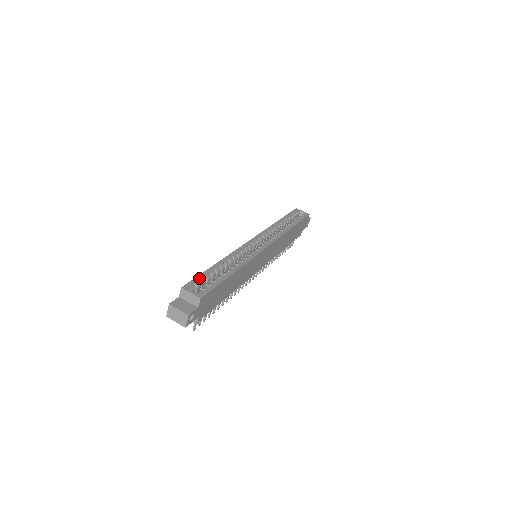
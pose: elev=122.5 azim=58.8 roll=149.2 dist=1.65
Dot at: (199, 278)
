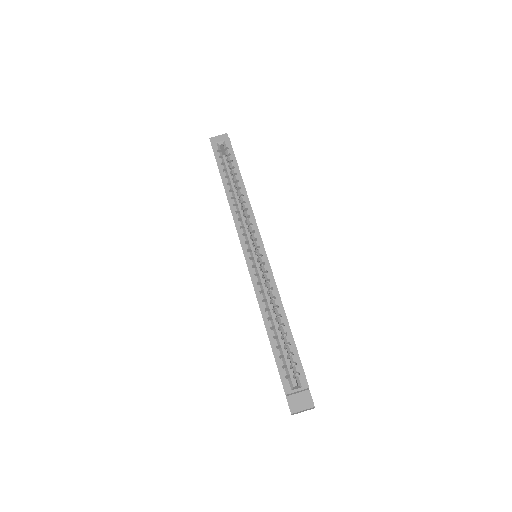
Dot at: (280, 365)
